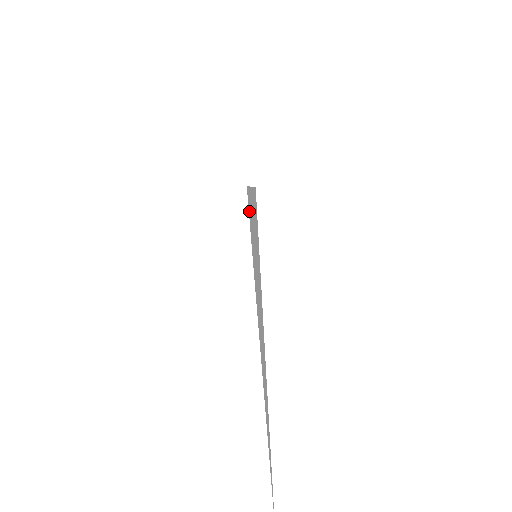
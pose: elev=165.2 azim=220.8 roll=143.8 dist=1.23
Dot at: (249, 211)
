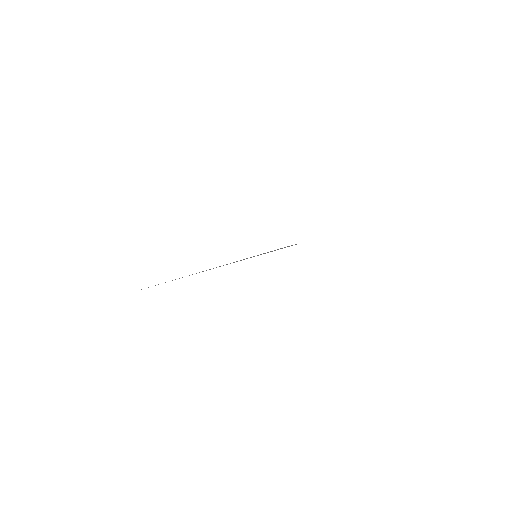
Dot at: occluded
